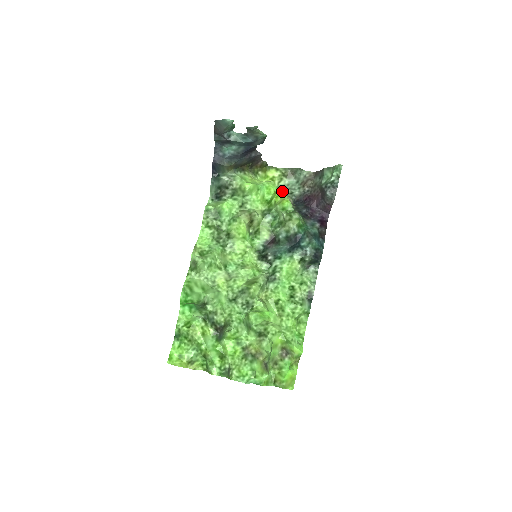
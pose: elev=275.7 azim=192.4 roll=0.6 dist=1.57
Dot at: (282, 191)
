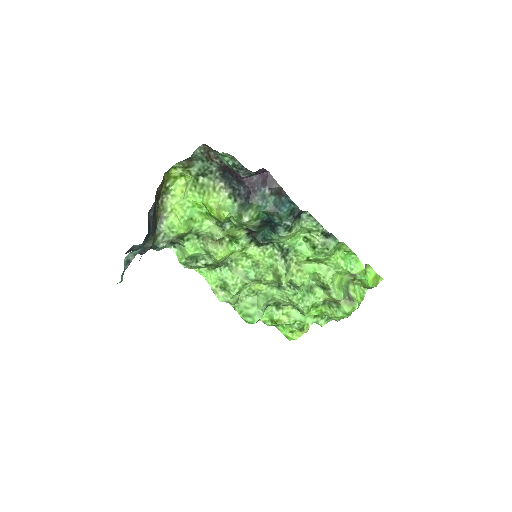
Dot at: (202, 178)
